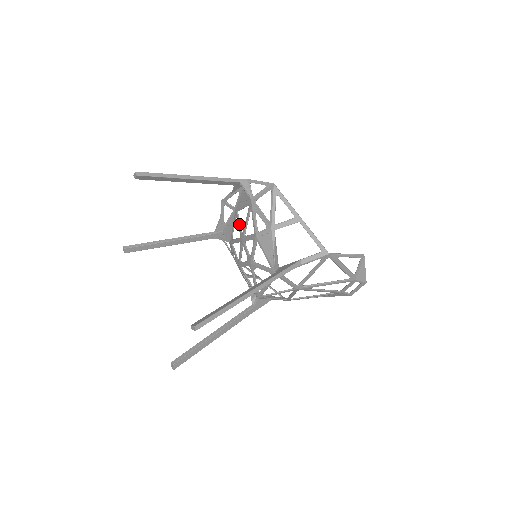
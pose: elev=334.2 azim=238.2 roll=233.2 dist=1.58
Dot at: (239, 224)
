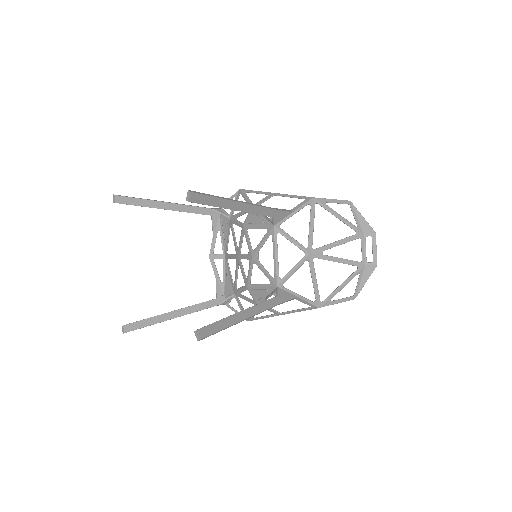
Dot at: (231, 254)
